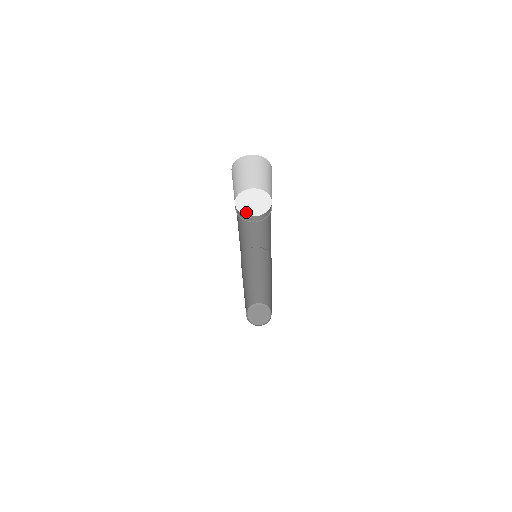
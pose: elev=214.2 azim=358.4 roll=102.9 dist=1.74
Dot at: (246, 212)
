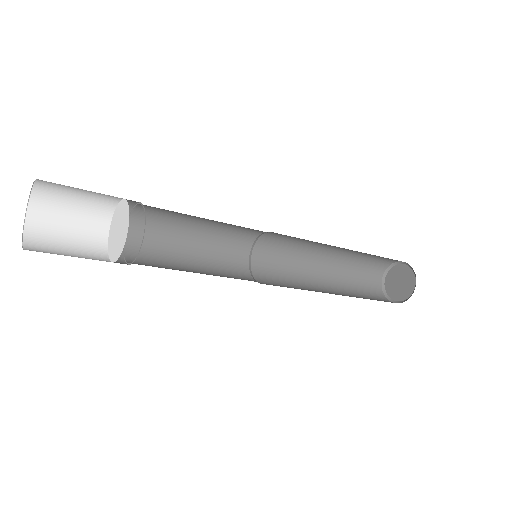
Dot at: (112, 255)
